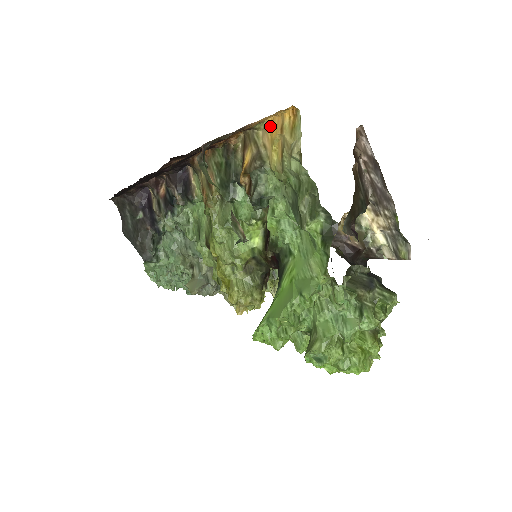
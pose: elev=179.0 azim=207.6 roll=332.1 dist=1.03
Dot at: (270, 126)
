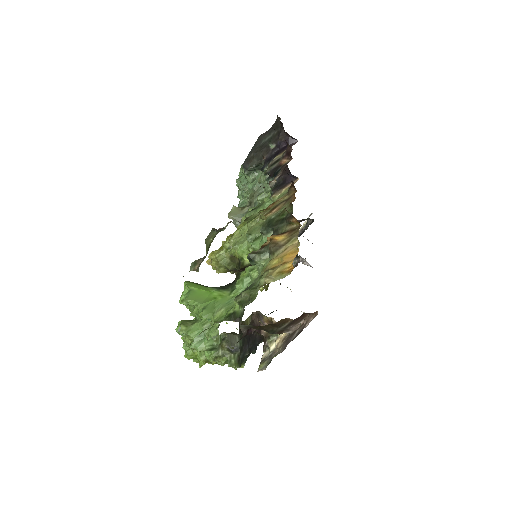
Dot at: (295, 250)
